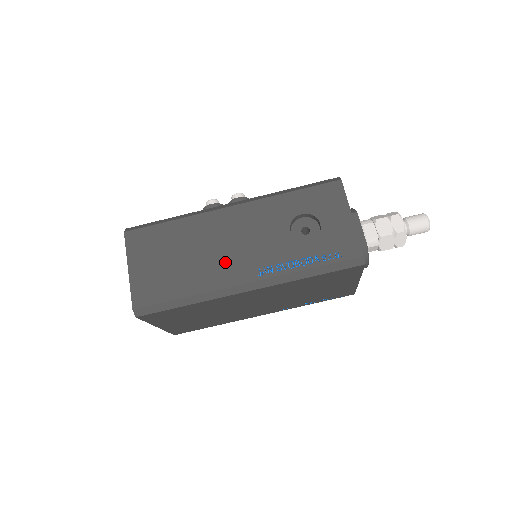
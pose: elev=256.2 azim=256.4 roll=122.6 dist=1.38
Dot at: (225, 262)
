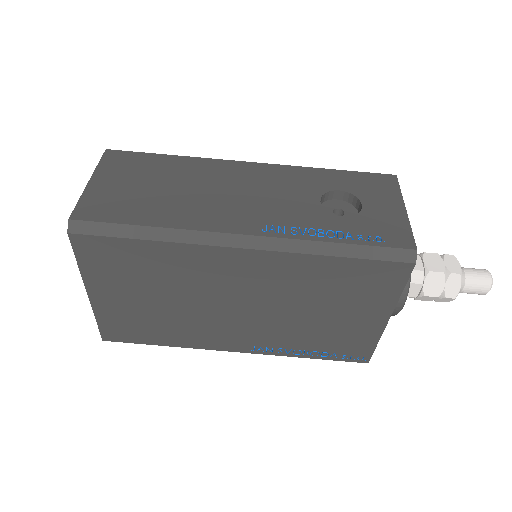
Dot at: (222, 207)
